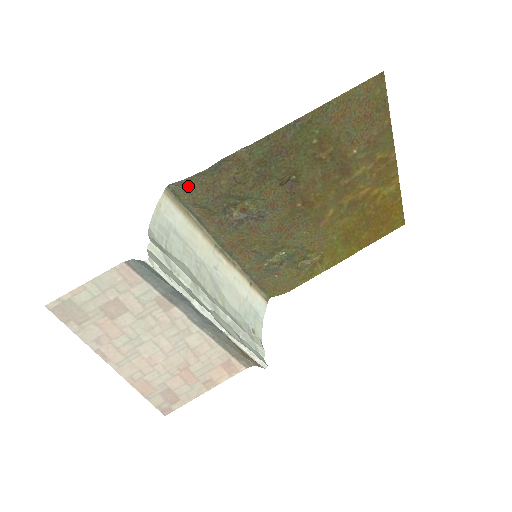
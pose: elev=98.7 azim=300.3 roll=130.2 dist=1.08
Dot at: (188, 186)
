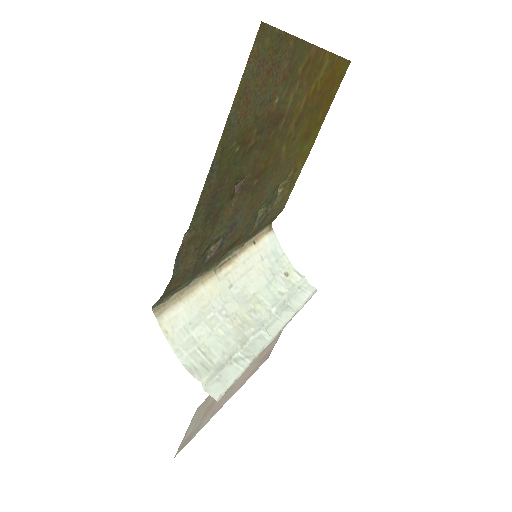
Dot at: (167, 292)
